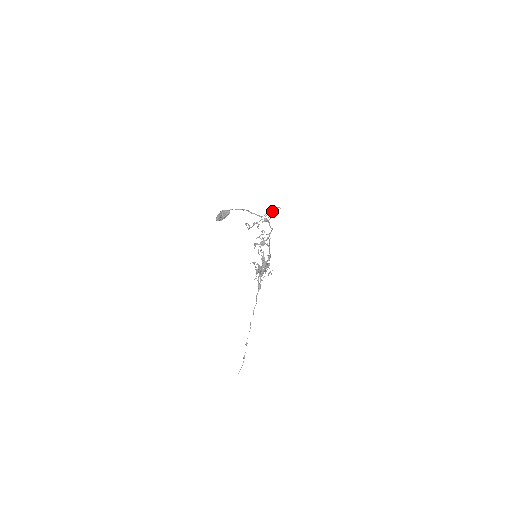
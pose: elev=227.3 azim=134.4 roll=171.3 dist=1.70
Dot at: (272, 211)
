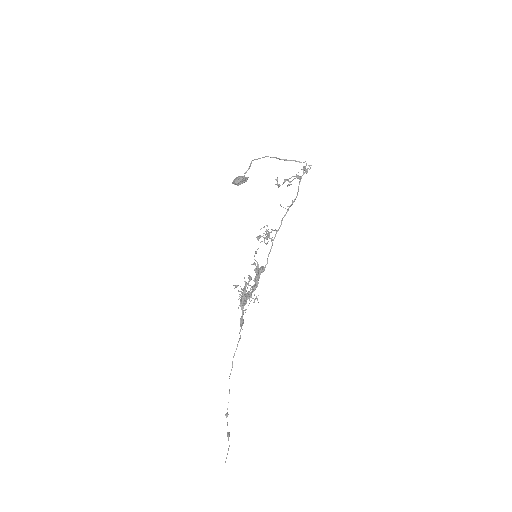
Dot at: (304, 167)
